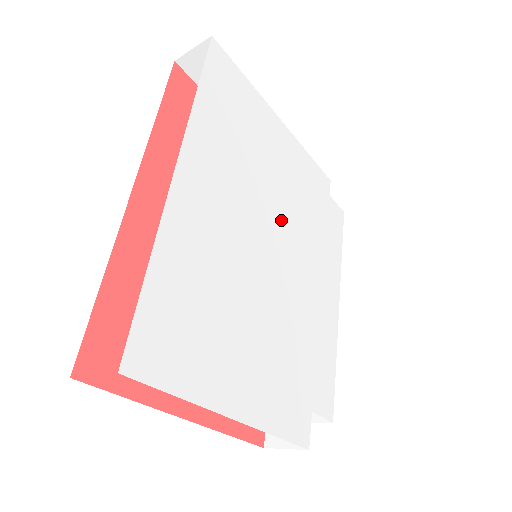
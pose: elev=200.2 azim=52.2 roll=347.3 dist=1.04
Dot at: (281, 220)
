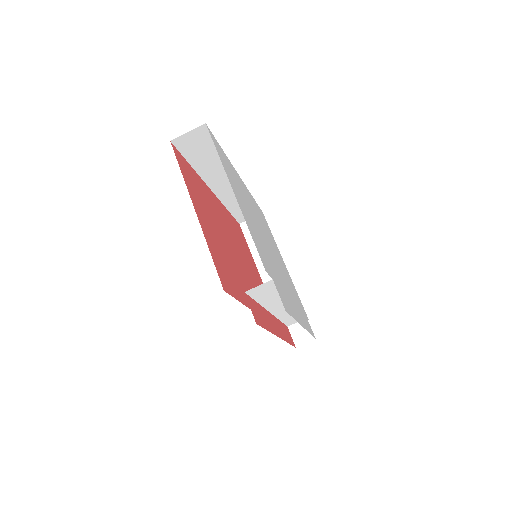
Dot at: (276, 257)
